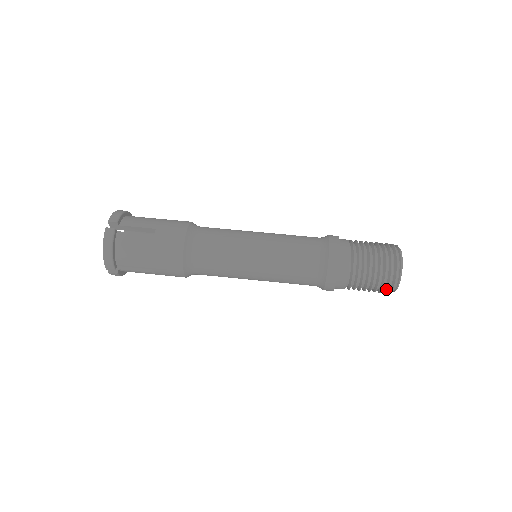
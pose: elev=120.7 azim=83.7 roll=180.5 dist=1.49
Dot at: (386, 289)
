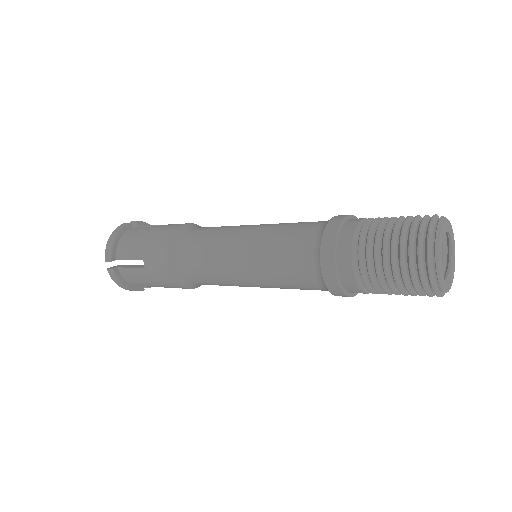
Dot at: (417, 264)
